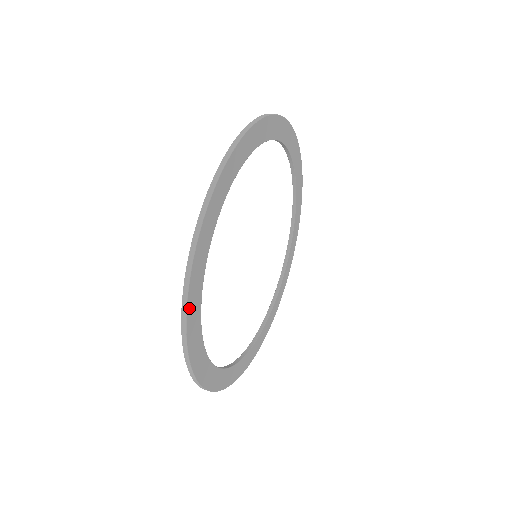
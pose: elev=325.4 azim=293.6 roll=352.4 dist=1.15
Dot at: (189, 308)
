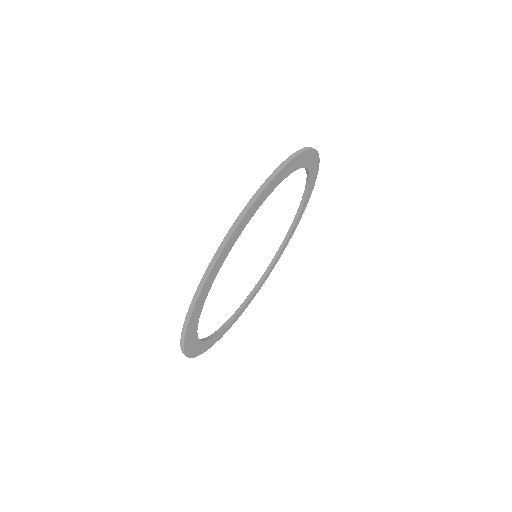
Dot at: (207, 280)
